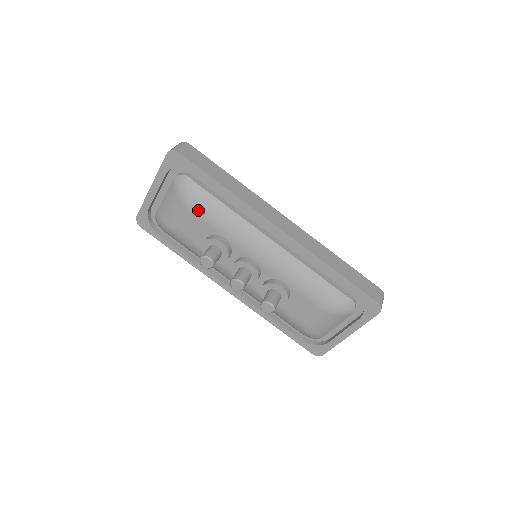
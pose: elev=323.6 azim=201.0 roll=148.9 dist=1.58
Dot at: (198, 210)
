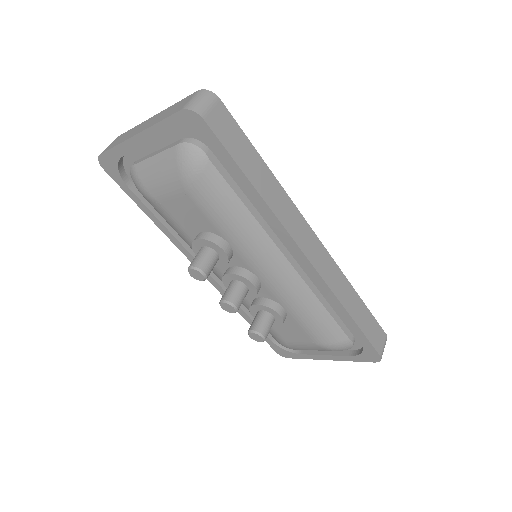
Dot at: (204, 201)
